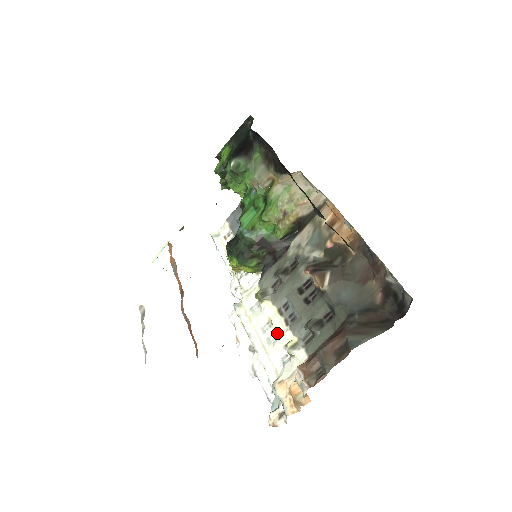
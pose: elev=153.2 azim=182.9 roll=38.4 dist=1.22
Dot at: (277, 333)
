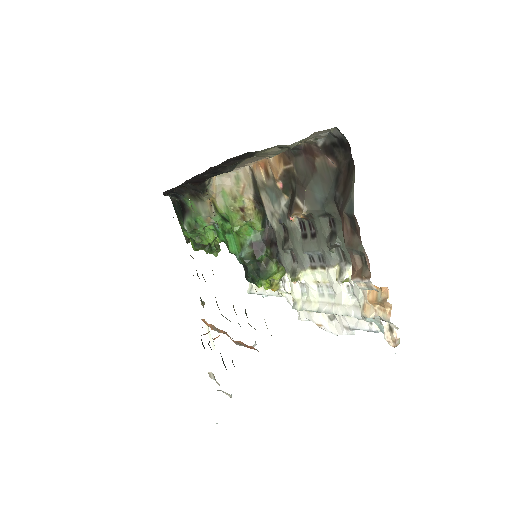
Dot at: (327, 283)
